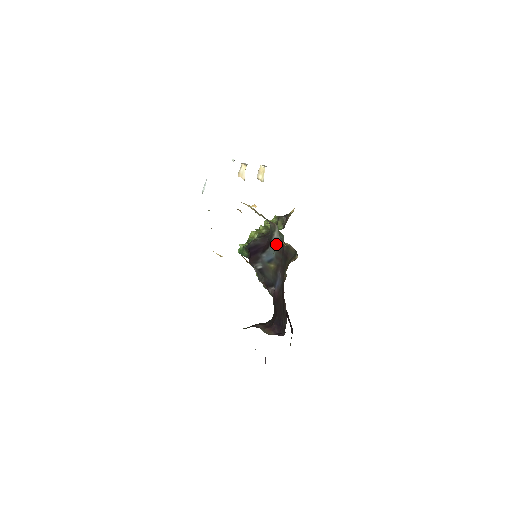
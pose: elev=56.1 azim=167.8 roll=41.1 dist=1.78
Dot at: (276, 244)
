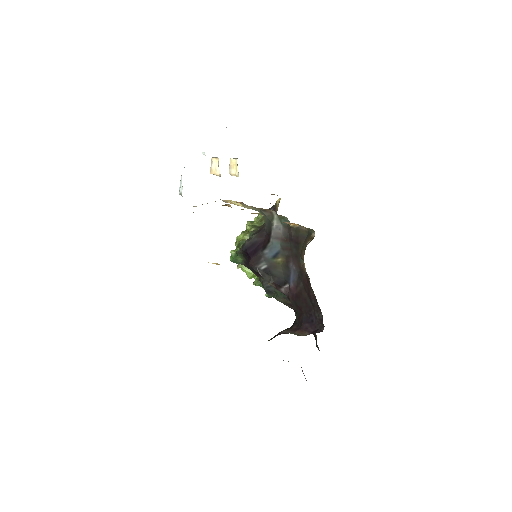
Dot at: (278, 233)
